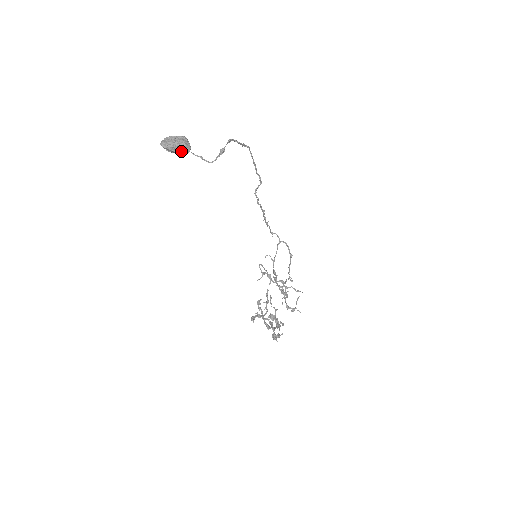
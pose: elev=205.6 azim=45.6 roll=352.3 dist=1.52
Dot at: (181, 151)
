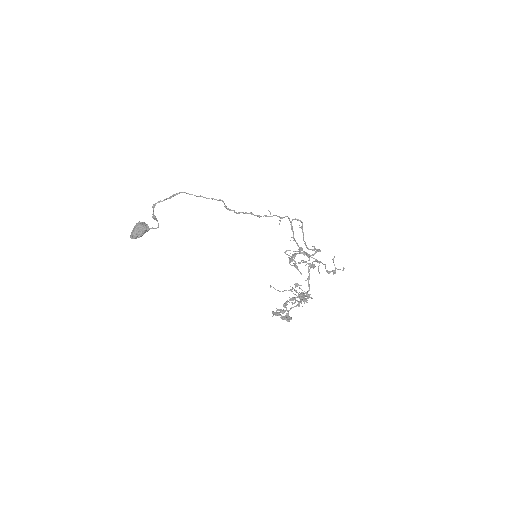
Dot at: (142, 233)
